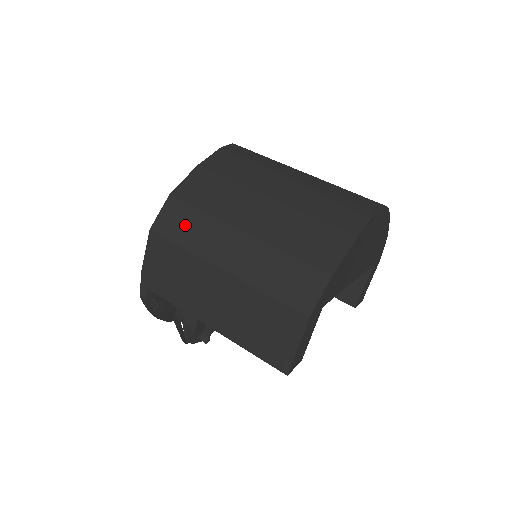
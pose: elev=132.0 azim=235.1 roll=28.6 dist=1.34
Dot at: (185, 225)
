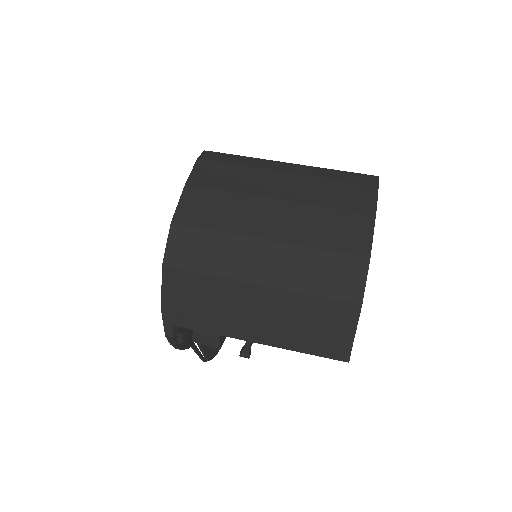
Dot at: (201, 251)
